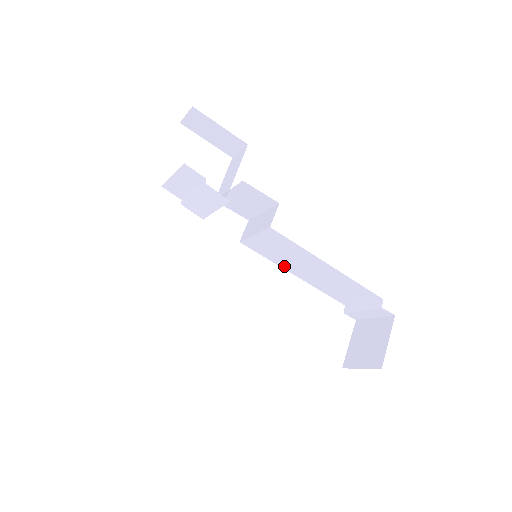
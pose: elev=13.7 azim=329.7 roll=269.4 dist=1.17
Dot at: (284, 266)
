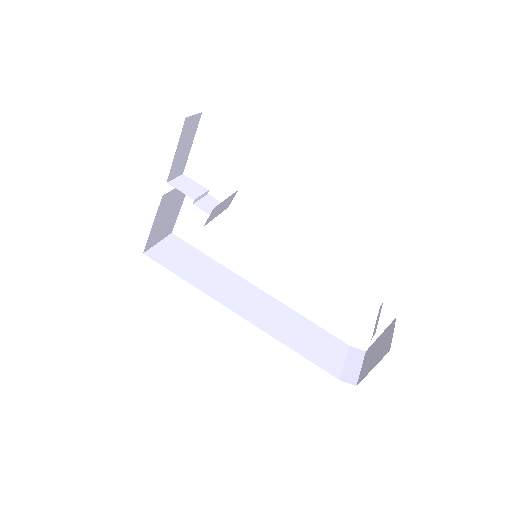
Dot at: occluded
